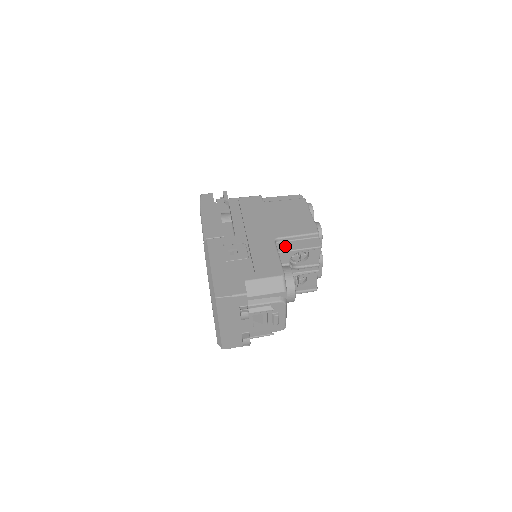
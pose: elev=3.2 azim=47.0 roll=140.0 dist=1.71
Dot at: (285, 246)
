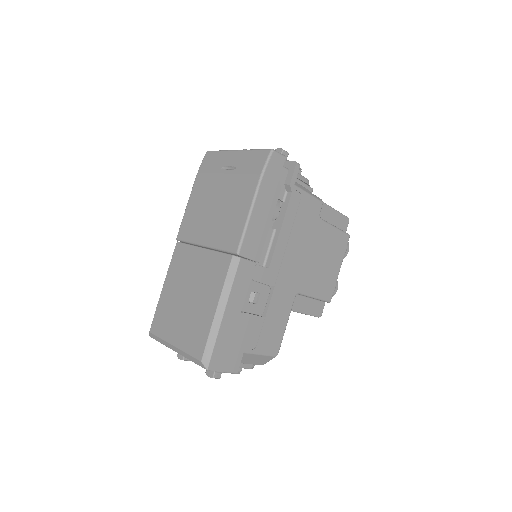
Dot at: (297, 303)
